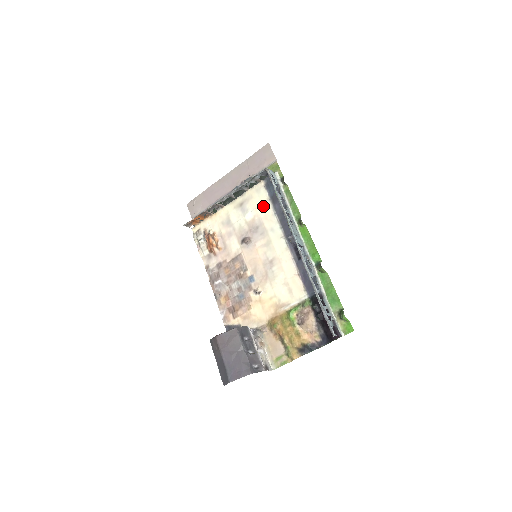
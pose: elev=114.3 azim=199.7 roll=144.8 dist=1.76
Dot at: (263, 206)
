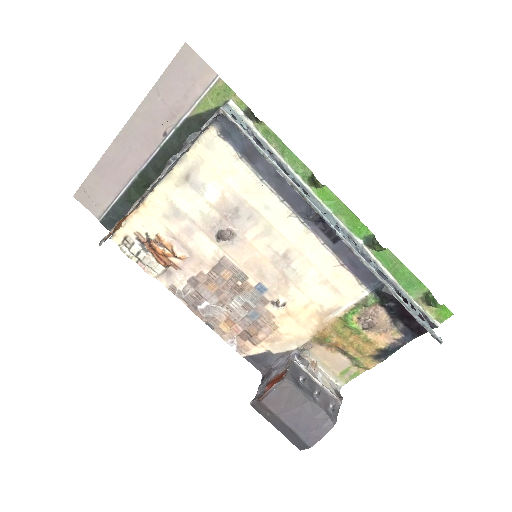
Dot at: (232, 172)
